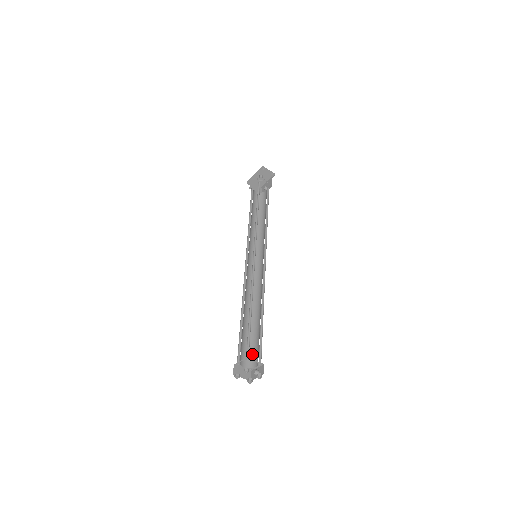
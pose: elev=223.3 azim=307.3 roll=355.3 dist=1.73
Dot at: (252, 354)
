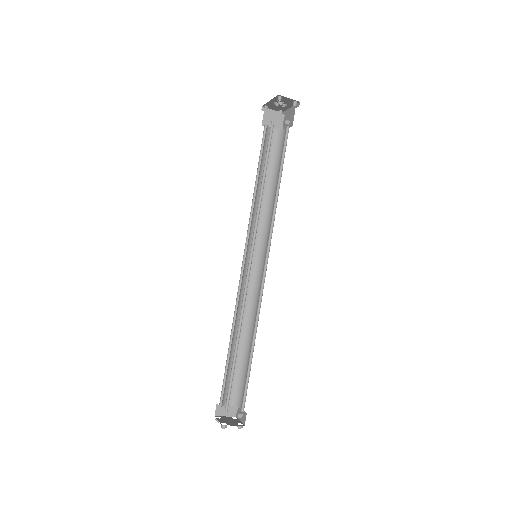
Dot at: (239, 390)
